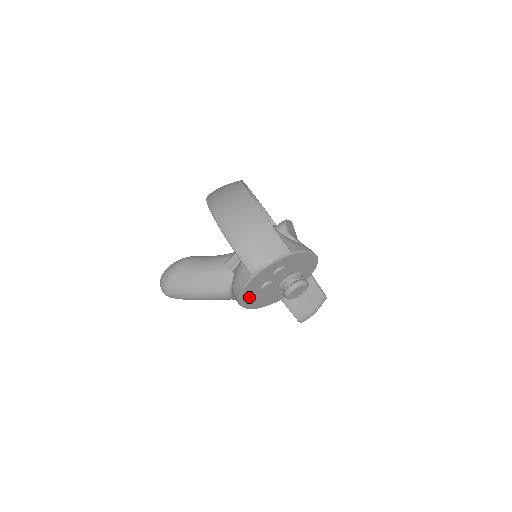
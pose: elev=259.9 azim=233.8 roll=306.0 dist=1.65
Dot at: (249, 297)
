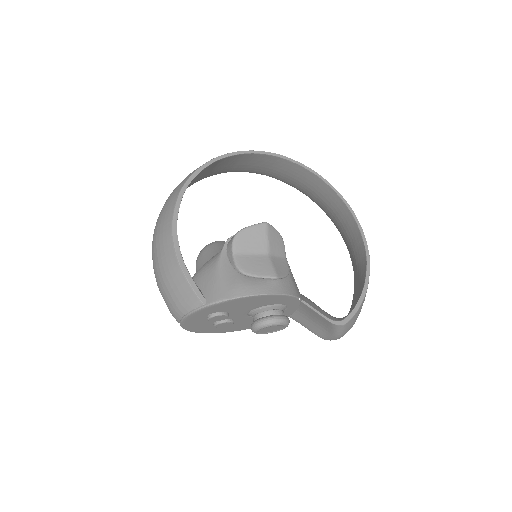
Dot at: (215, 329)
